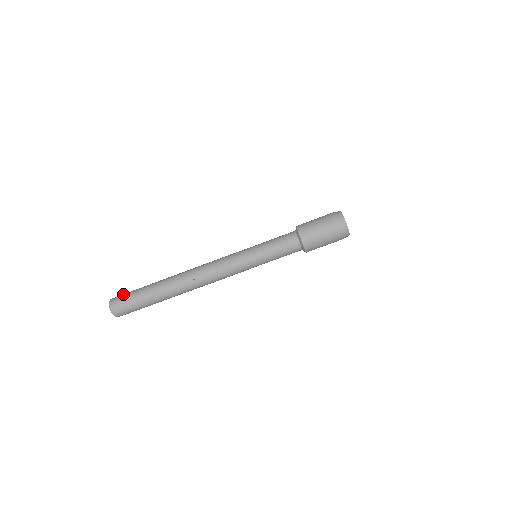
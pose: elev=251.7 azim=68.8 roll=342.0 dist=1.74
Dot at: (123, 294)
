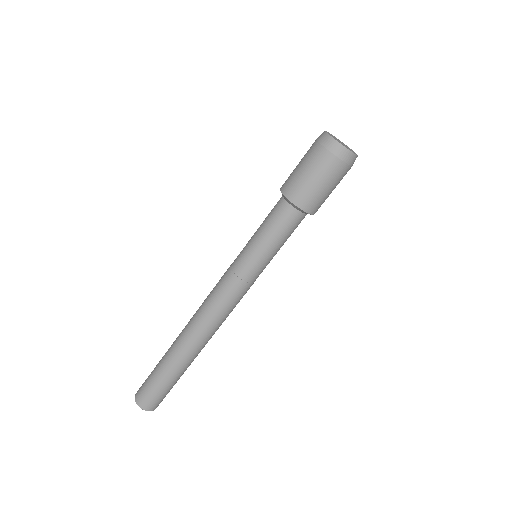
Dot at: (143, 388)
